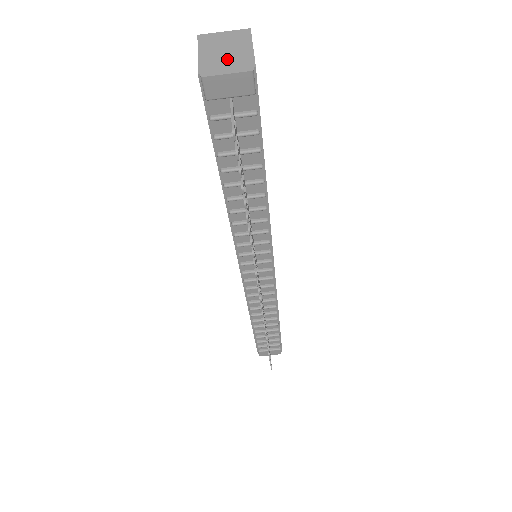
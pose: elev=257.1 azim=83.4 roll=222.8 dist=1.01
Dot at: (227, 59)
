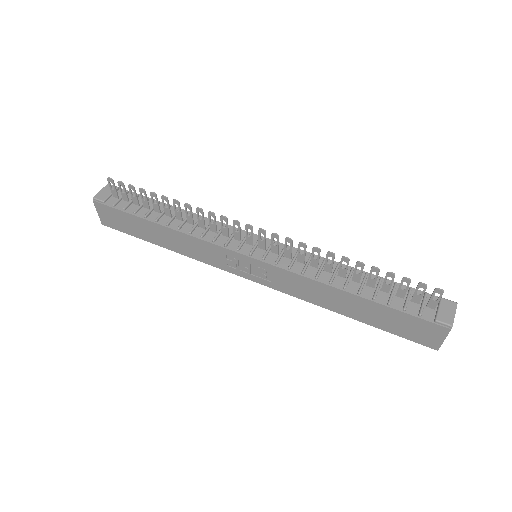
Dot at: occluded
